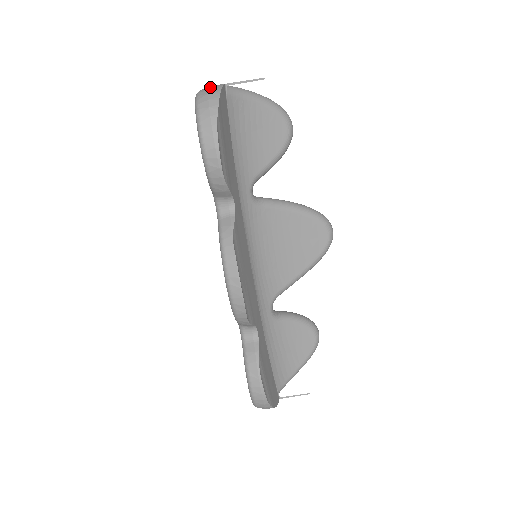
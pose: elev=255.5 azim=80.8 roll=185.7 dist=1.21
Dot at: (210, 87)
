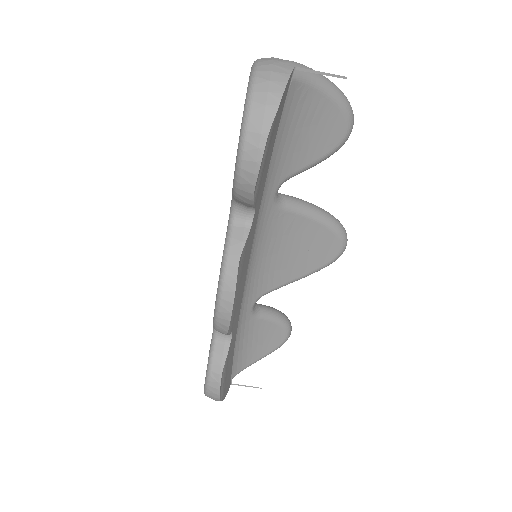
Dot at: (274, 67)
